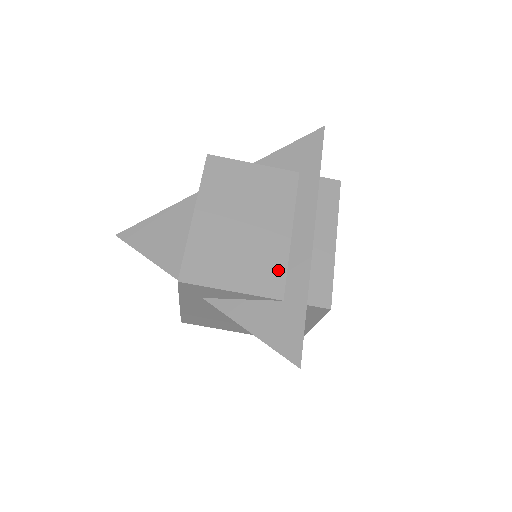
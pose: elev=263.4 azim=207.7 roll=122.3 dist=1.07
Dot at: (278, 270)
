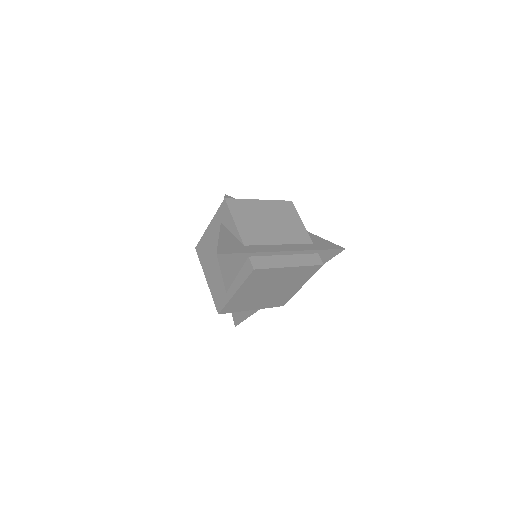
Dot at: (258, 241)
